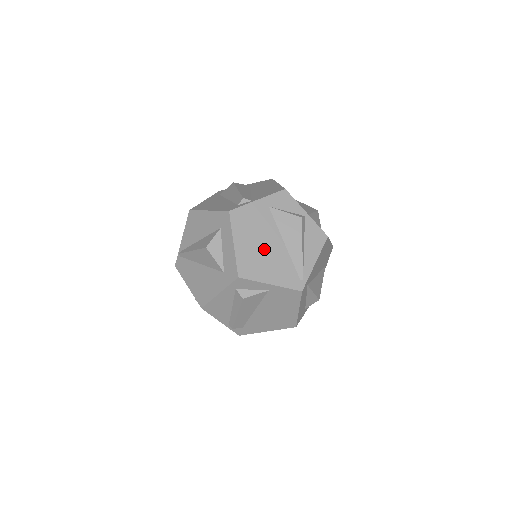
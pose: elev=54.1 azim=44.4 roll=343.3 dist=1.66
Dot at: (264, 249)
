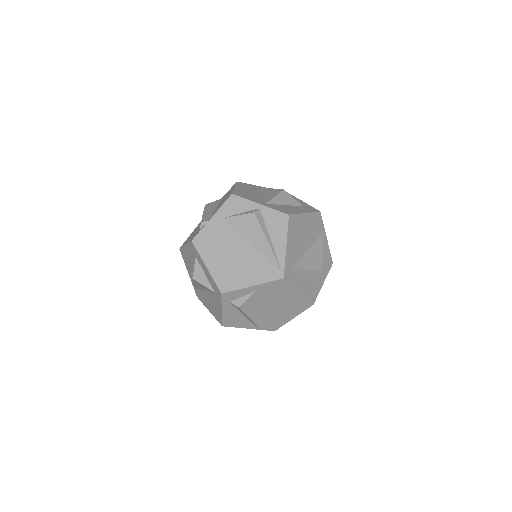
Dot at: (234, 258)
